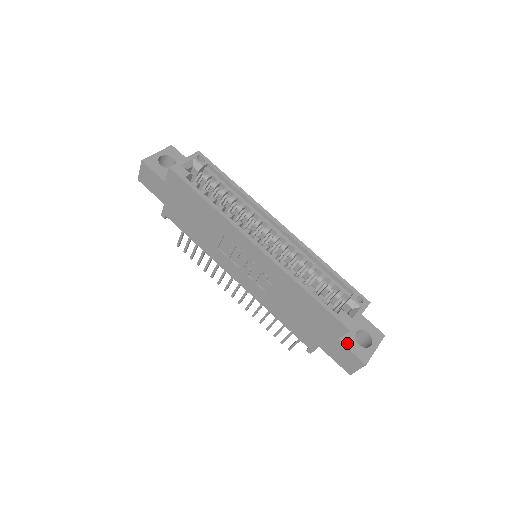
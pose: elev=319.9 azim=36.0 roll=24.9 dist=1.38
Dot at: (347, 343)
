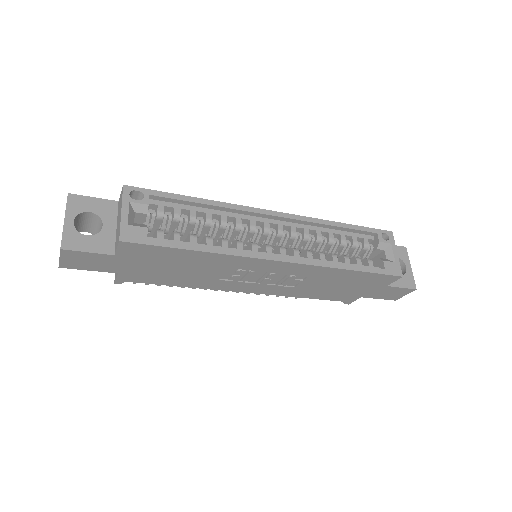
Dot at: (393, 283)
